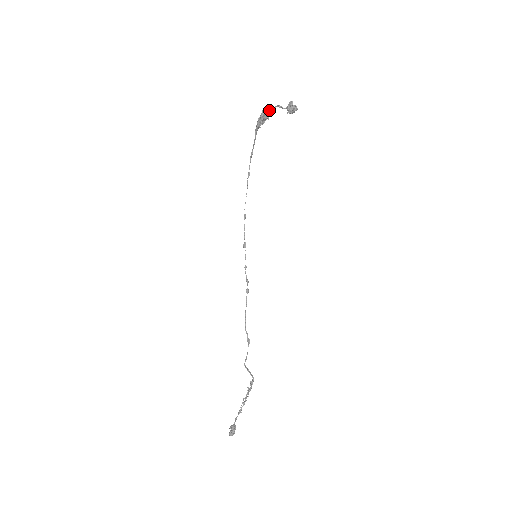
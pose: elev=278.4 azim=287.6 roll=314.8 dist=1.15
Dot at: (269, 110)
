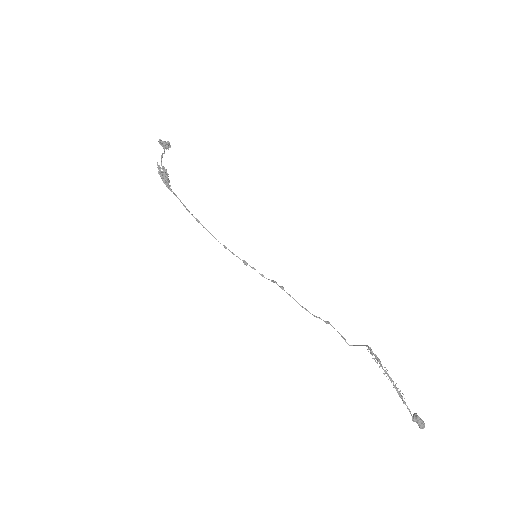
Dot at: (162, 169)
